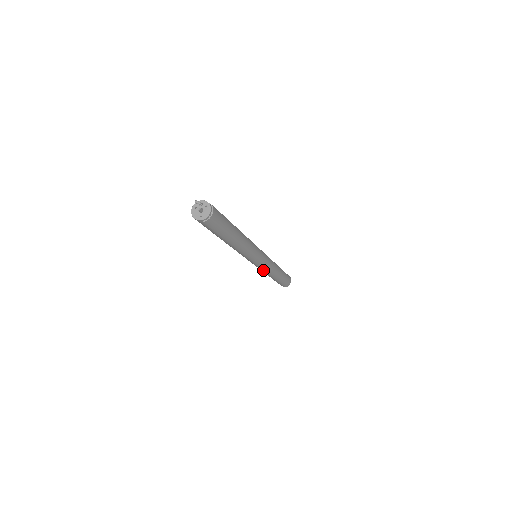
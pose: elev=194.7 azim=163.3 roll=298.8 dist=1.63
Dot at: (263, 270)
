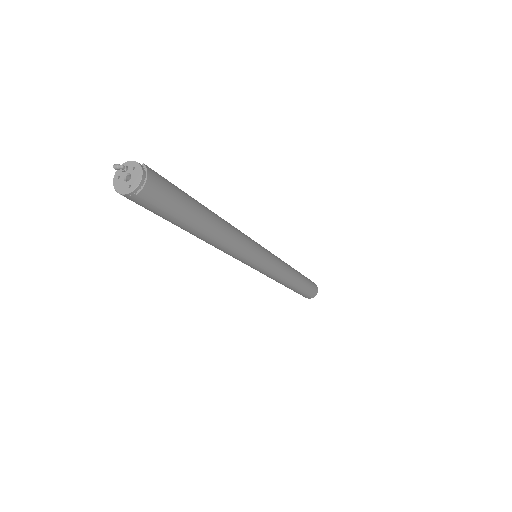
Dot at: (274, 277)
